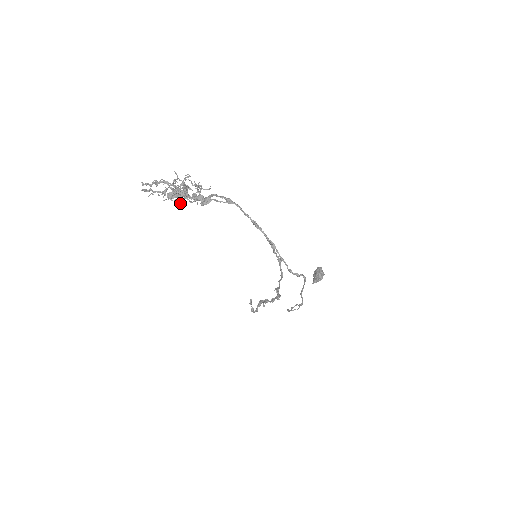
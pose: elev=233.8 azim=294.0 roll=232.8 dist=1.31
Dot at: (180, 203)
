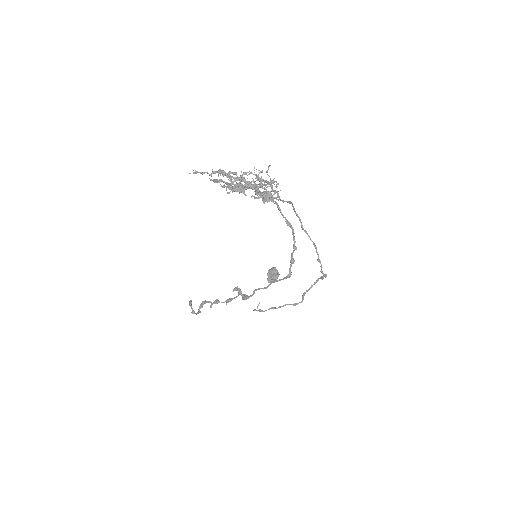
Dot at: occluded
